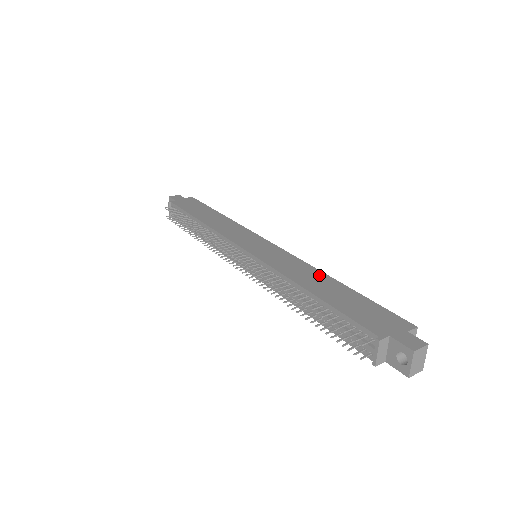
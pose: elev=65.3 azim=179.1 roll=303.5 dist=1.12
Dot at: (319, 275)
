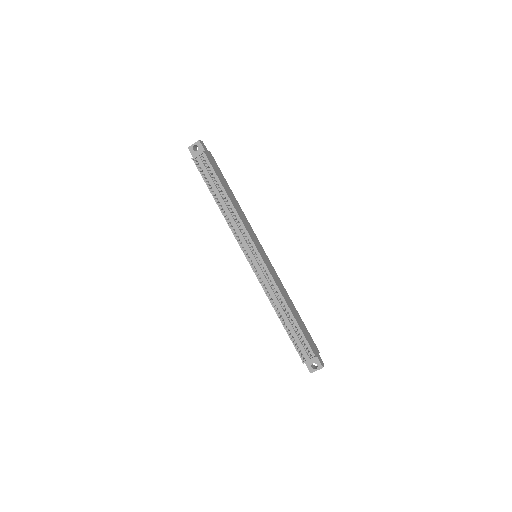
Dot at: (289, 298)
